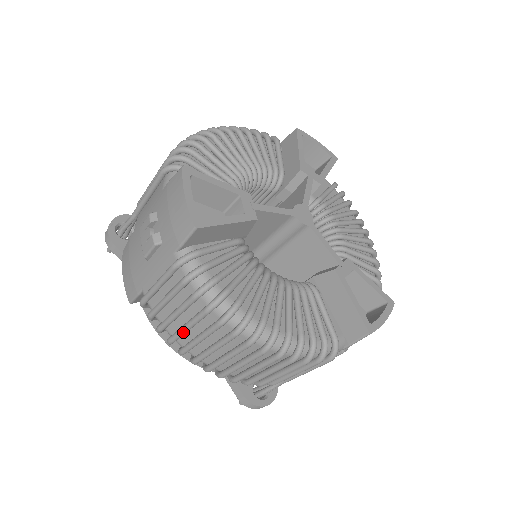
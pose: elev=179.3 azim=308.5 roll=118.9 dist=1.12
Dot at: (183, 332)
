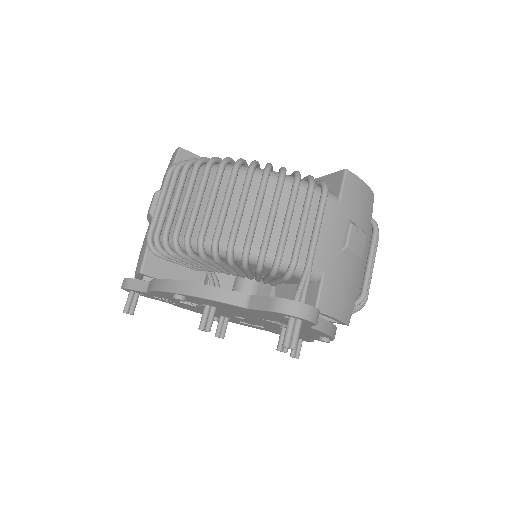
Dot at: (182, 207)
